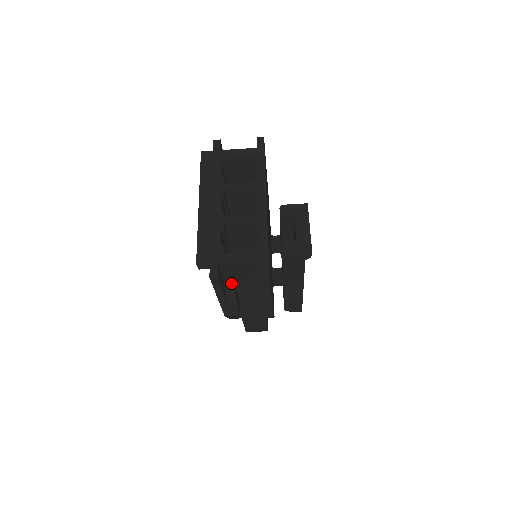
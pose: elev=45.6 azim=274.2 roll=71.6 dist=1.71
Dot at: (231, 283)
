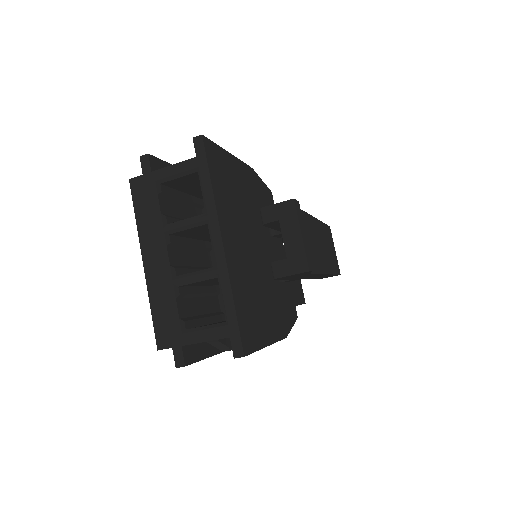
Dot at: (215, 341)
